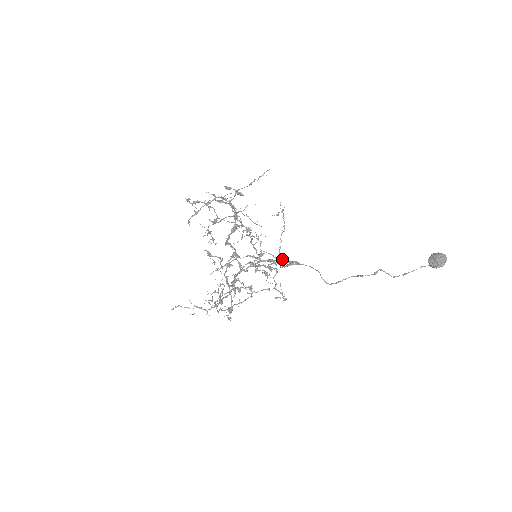
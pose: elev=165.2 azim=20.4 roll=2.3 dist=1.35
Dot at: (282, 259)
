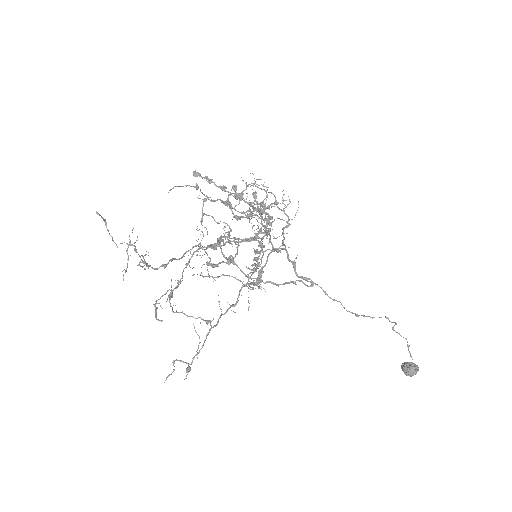
Dot at: occluded
